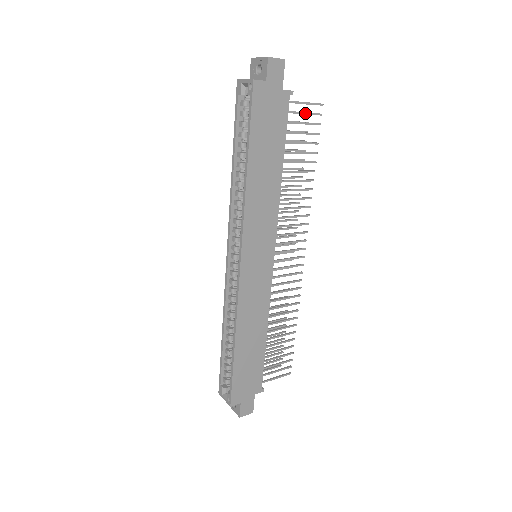
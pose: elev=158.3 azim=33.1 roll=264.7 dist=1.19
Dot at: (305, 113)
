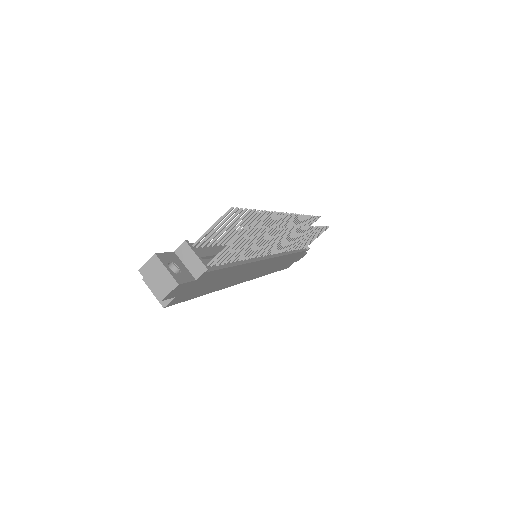
Dot at: (233, 247)
